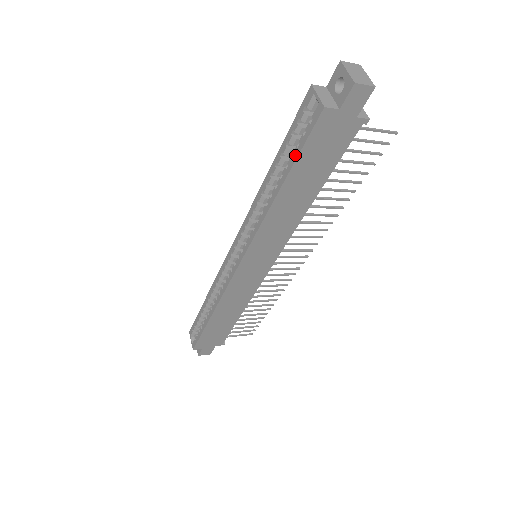
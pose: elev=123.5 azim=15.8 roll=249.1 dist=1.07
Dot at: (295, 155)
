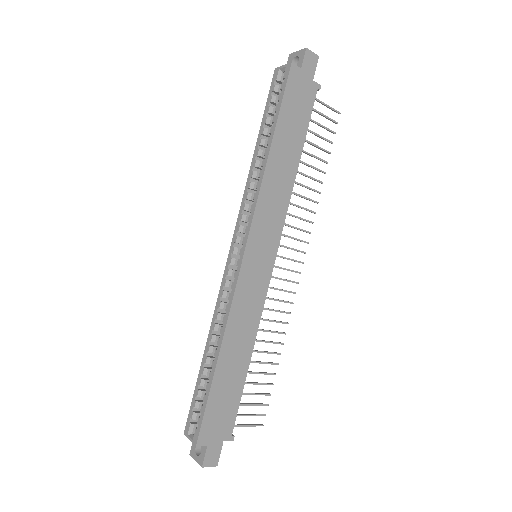
Dot at: (278, 109)
